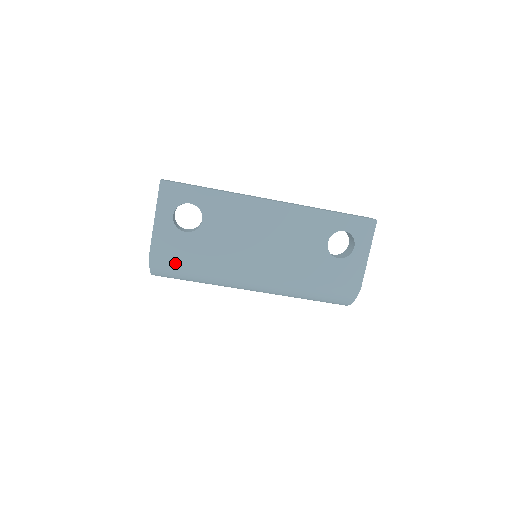
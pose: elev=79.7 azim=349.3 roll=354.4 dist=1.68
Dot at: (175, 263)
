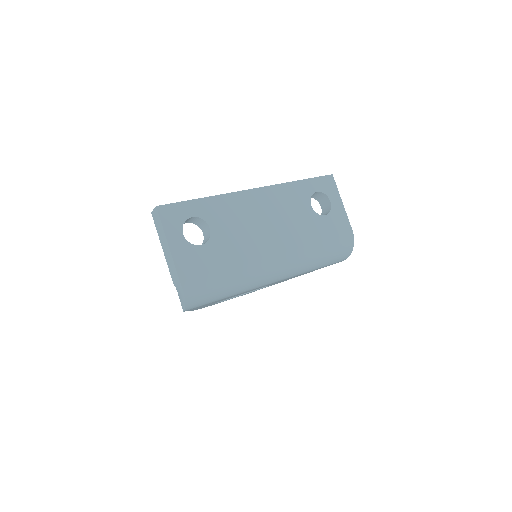
Dot at: (206, 279)
